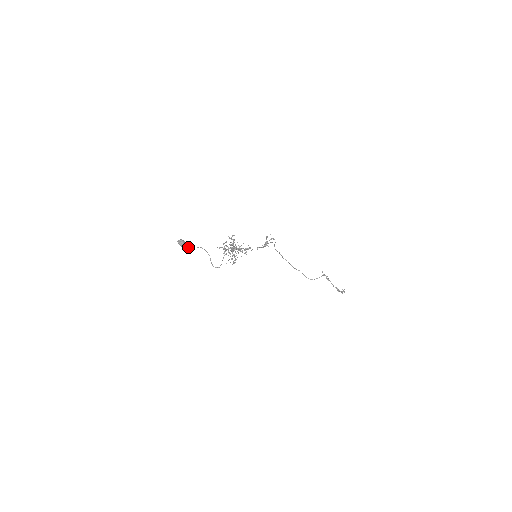
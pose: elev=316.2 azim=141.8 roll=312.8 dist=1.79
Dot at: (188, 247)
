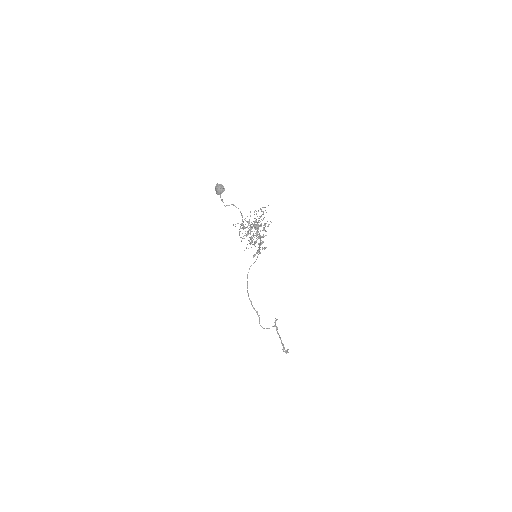
Dot at: (221, 199)
